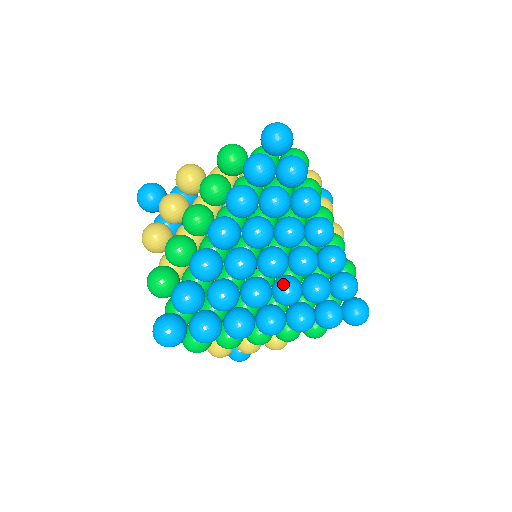
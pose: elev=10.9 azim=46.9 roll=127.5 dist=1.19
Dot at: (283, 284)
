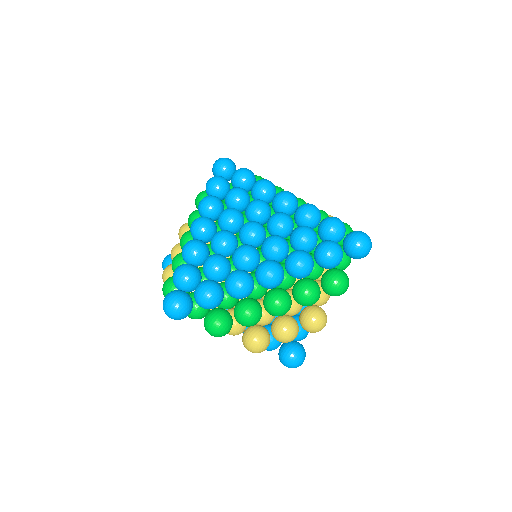
Dot at: (264, 241)
